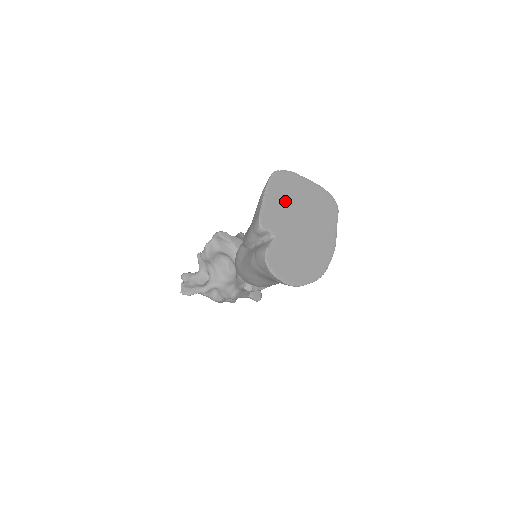
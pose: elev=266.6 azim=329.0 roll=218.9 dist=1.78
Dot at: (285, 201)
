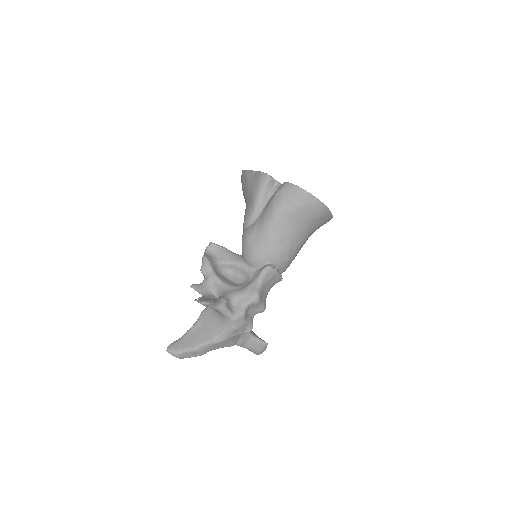
Dot at: occluded
